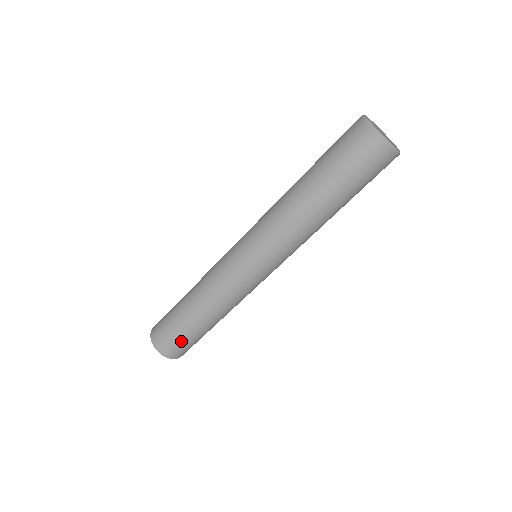
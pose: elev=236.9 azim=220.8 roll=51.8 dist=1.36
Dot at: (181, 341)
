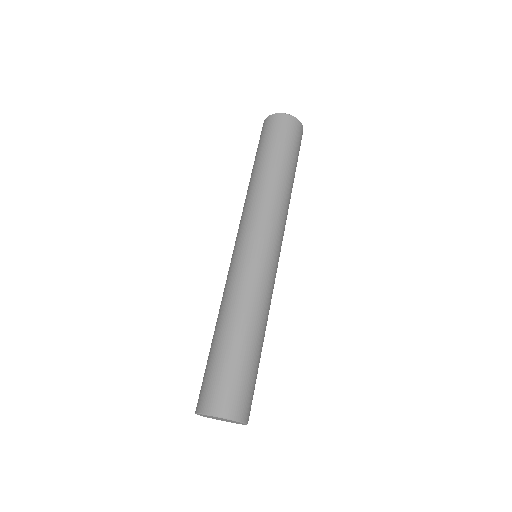
Dot at: (246, 383)
